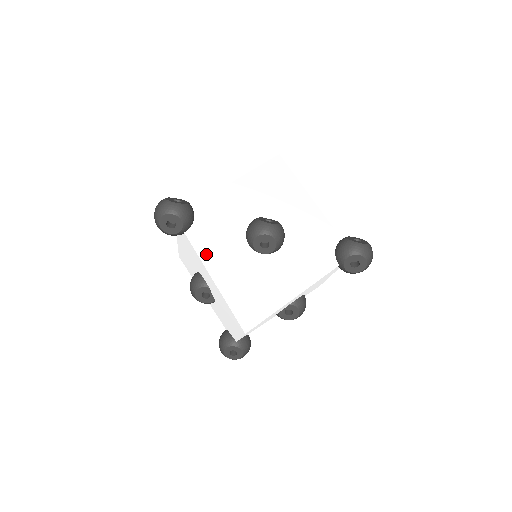
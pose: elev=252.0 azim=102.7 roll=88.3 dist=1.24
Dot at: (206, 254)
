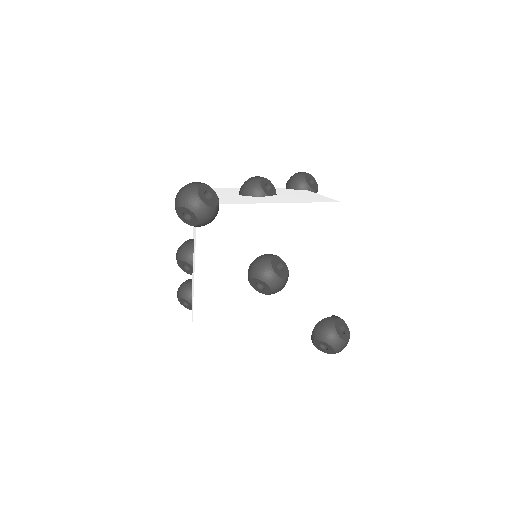
Dot at: (203, 259)
